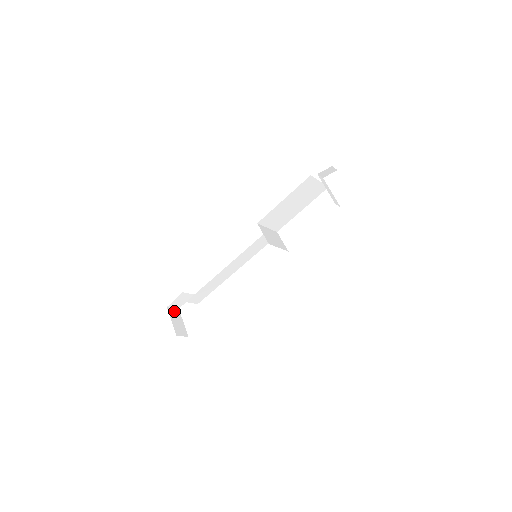
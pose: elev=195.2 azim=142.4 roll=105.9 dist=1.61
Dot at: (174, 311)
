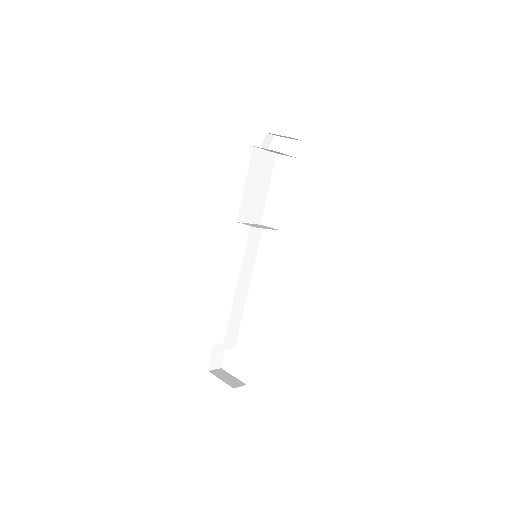
Dot at: (217, 371)
